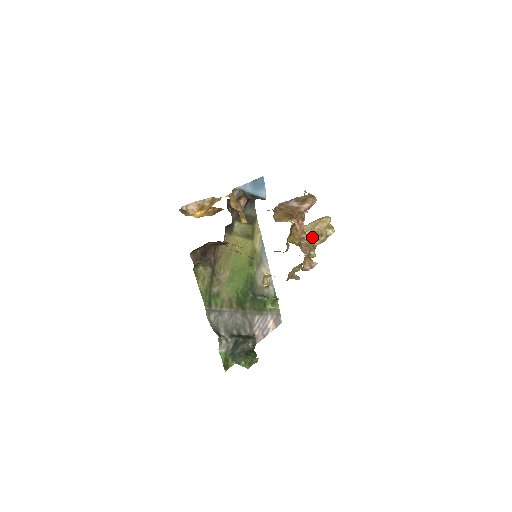
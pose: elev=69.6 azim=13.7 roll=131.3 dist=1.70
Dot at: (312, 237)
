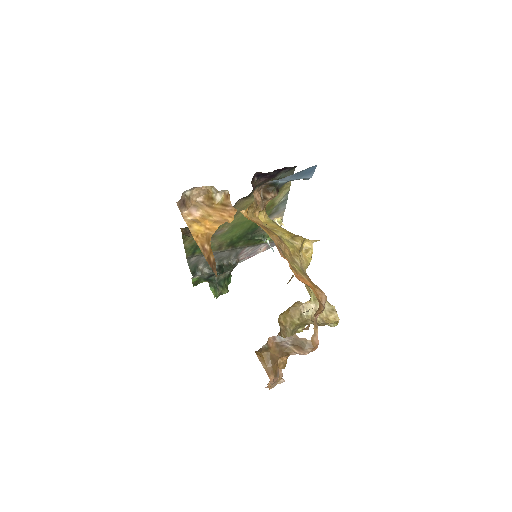
Dot at: (309, 320)
